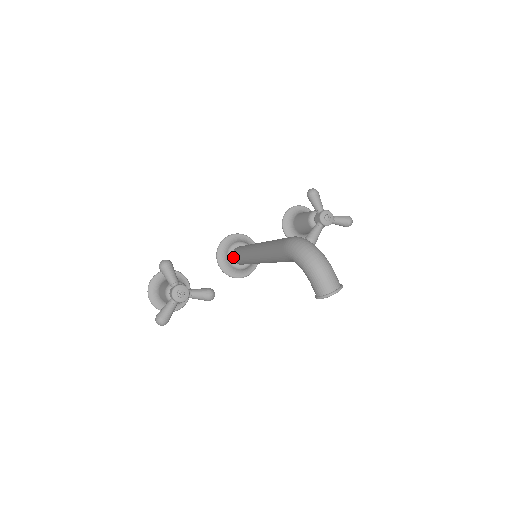
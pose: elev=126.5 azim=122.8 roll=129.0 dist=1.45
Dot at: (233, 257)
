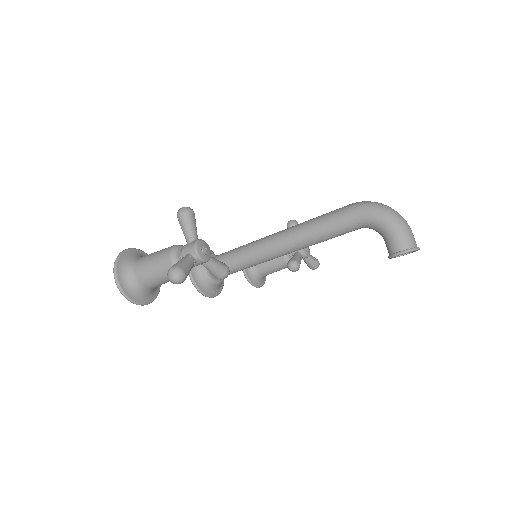
Dot at: occluded
